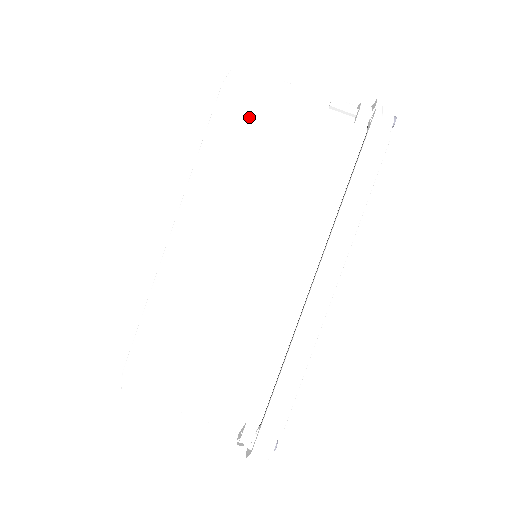
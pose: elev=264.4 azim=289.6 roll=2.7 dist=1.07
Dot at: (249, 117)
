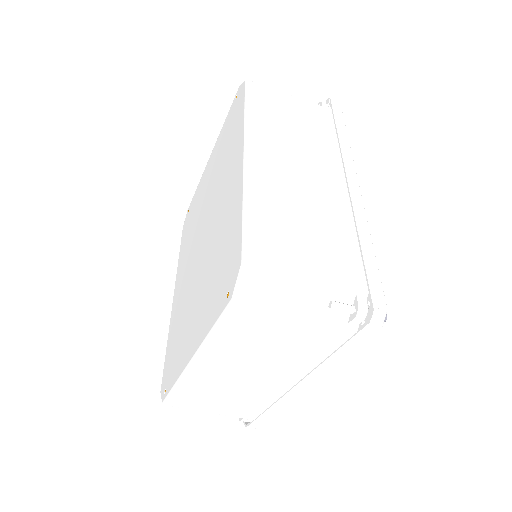
Dot at: (255, 319)
